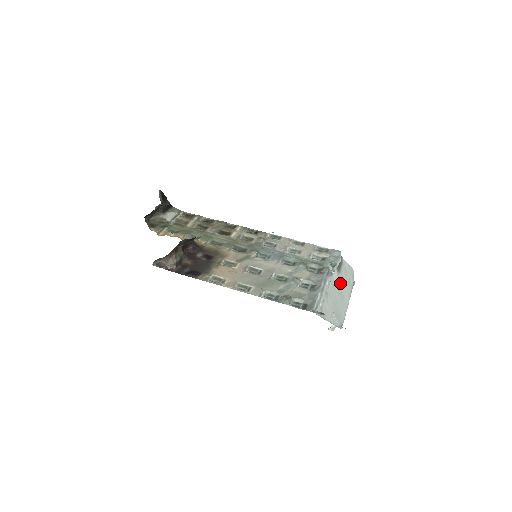
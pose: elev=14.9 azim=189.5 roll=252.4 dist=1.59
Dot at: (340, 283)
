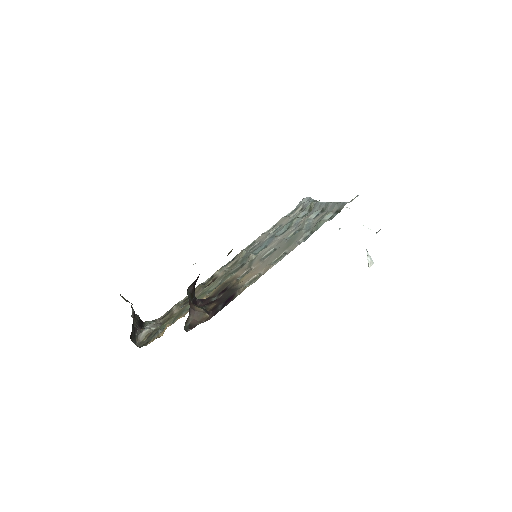
Dot at: occluded
